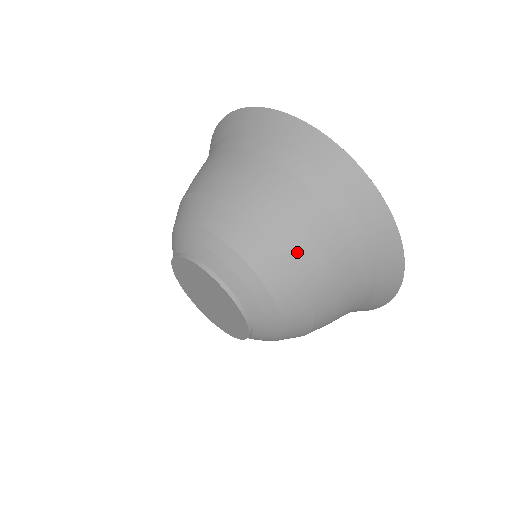
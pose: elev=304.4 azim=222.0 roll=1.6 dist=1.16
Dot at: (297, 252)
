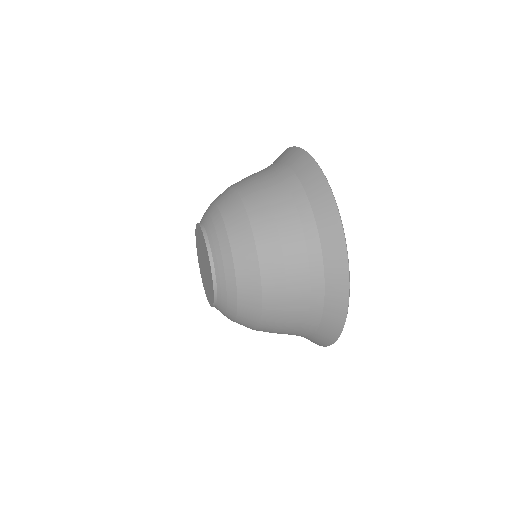
Dot at: (271, 301)
